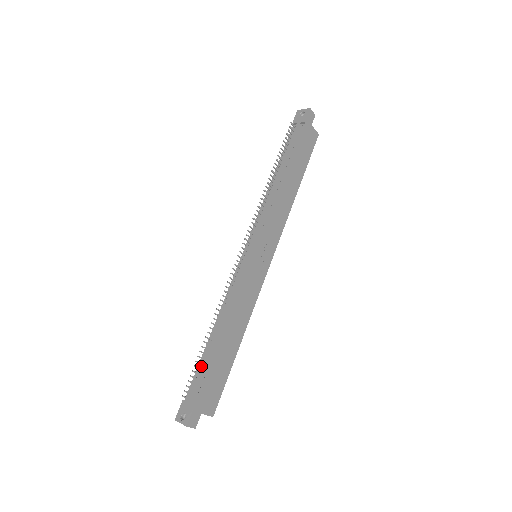
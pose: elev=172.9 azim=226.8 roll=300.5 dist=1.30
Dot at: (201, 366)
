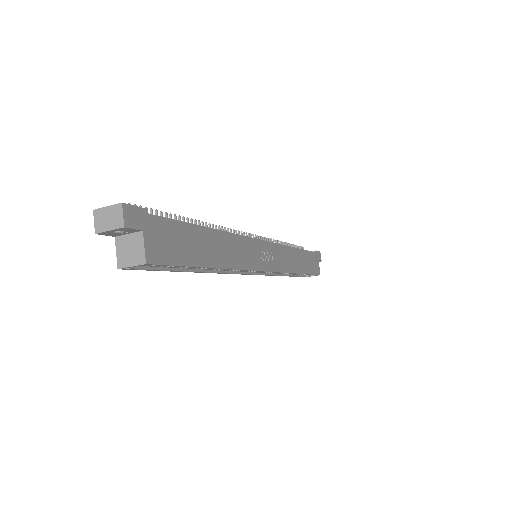
Dot at: occluded
